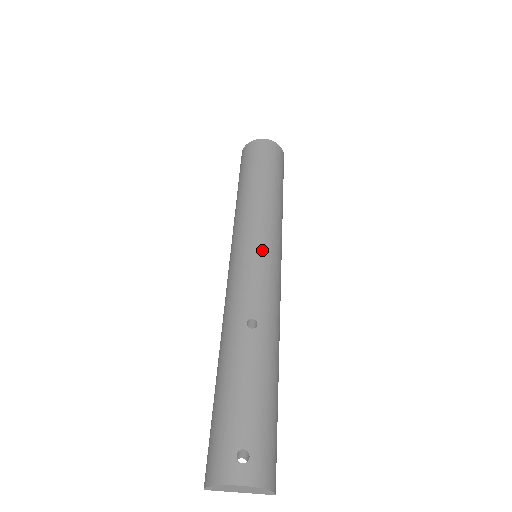
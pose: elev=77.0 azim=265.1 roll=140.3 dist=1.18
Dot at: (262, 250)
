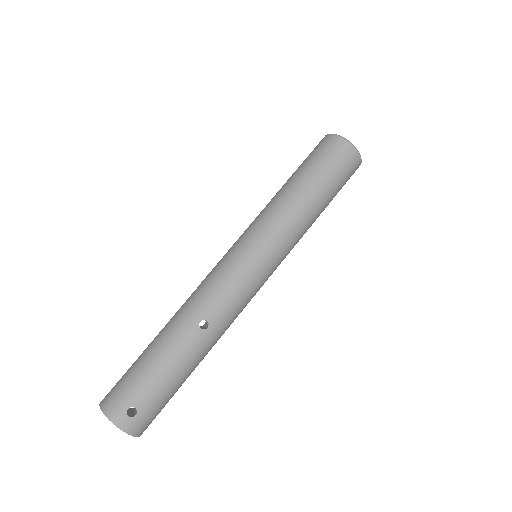
Dot at: (259, 266)
